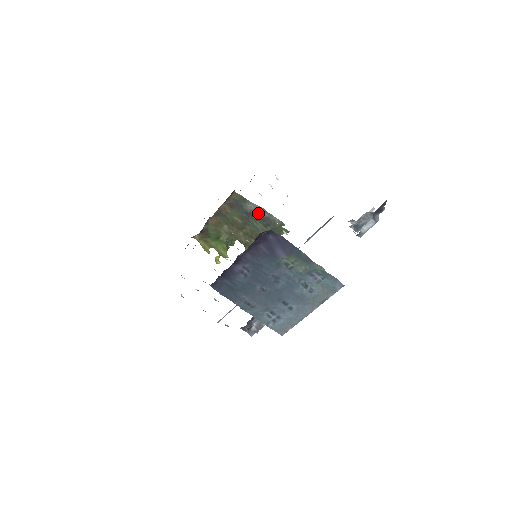
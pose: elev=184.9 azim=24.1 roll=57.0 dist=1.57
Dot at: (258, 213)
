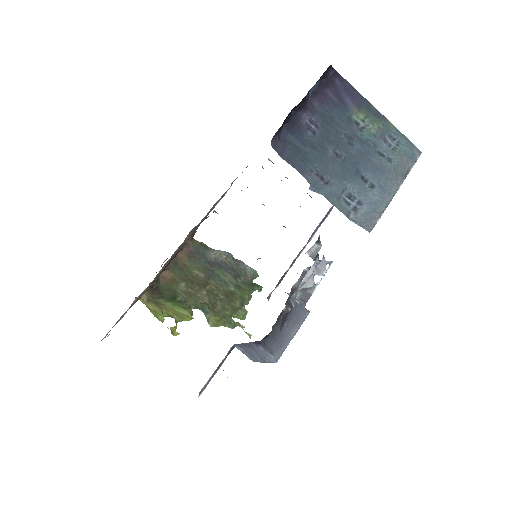
Dot at: (225, 260)
